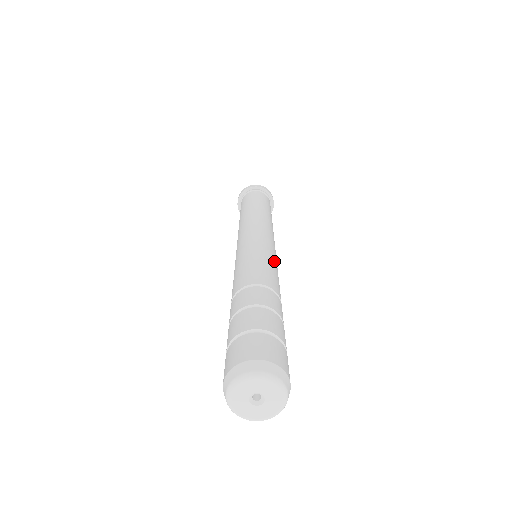
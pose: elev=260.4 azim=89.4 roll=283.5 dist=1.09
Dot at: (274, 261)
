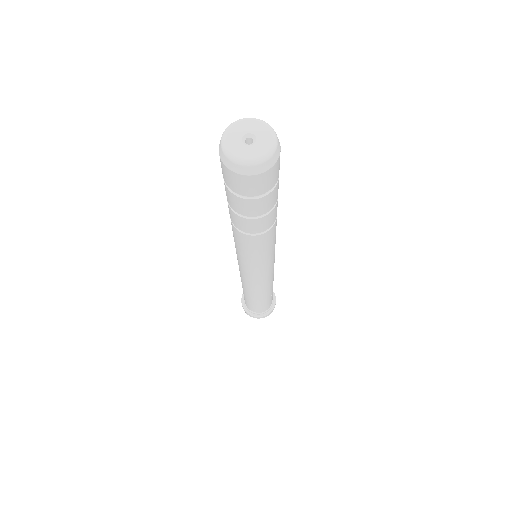
Dot at: occluded
